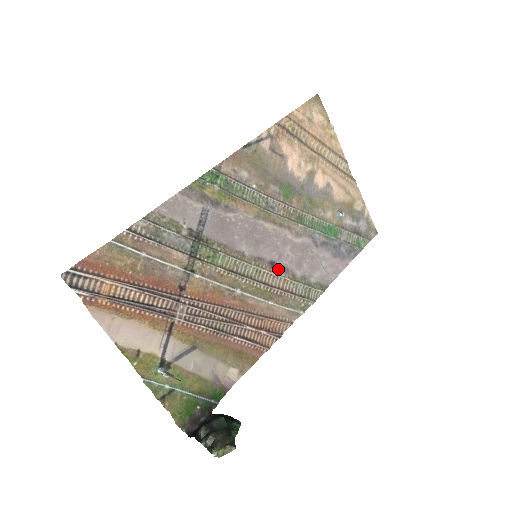
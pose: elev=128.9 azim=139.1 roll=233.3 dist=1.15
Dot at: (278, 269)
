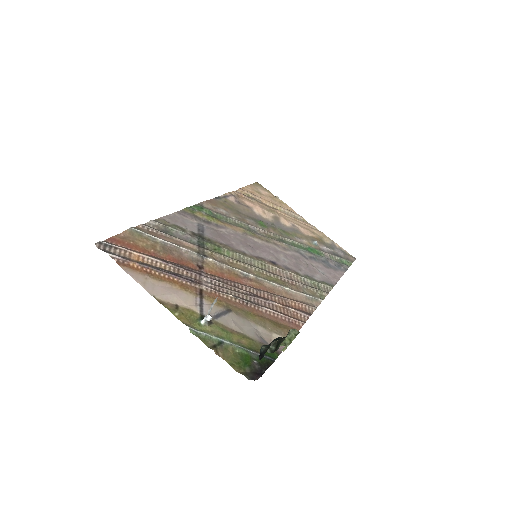
Dot at: (280, 267)
